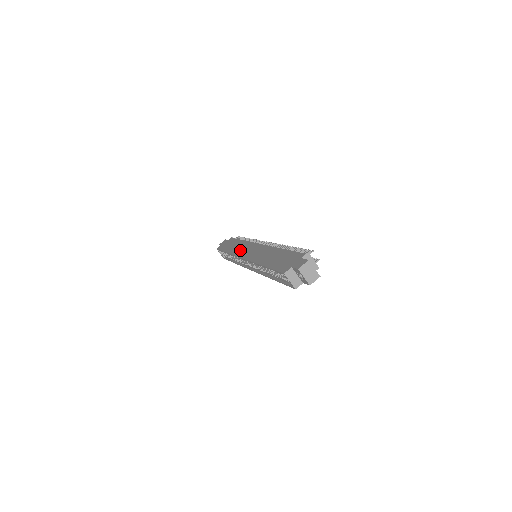
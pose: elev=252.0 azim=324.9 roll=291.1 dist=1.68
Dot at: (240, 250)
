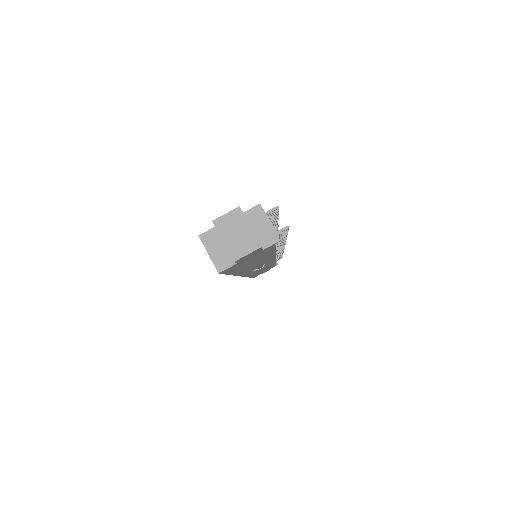
Dot at: occluded
